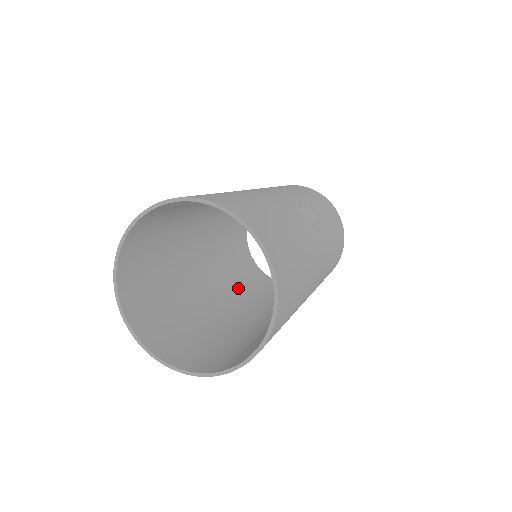
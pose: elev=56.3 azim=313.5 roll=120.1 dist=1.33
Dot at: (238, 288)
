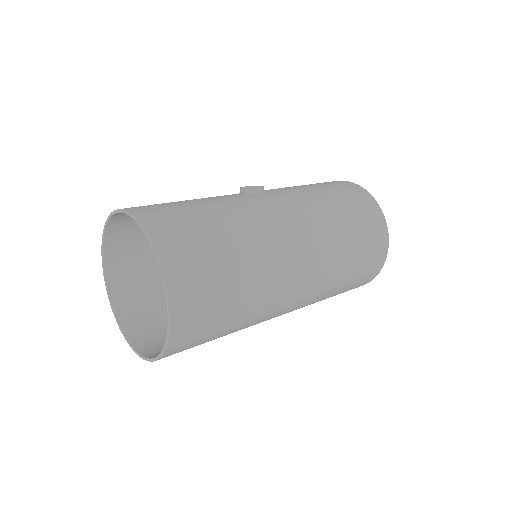
Dot at: occluded
